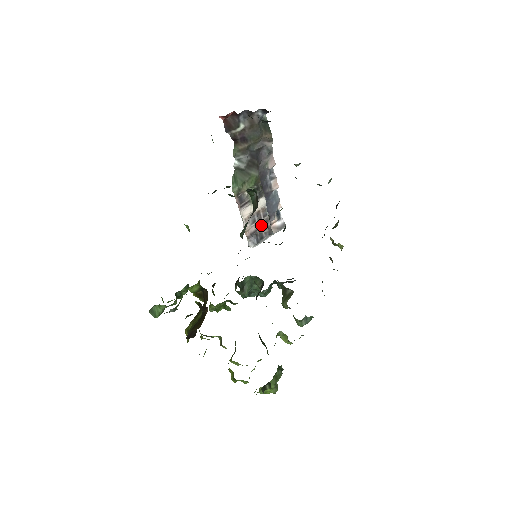
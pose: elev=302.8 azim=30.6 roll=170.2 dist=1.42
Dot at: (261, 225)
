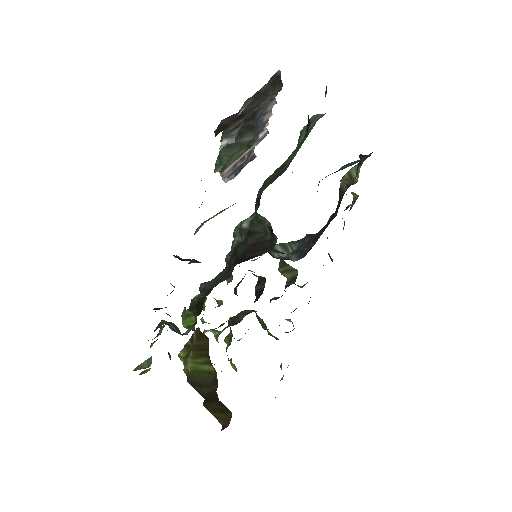
Dot at: (243, 161)
